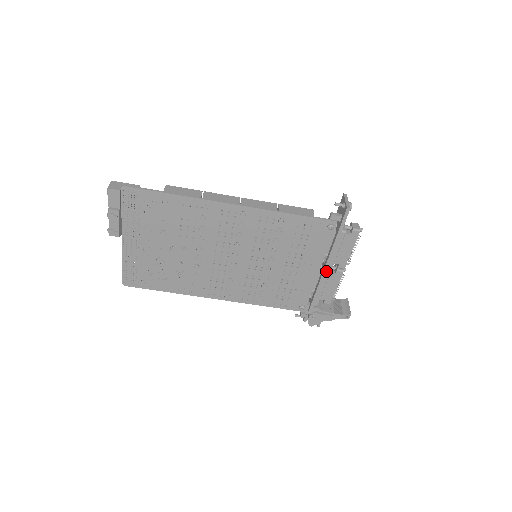
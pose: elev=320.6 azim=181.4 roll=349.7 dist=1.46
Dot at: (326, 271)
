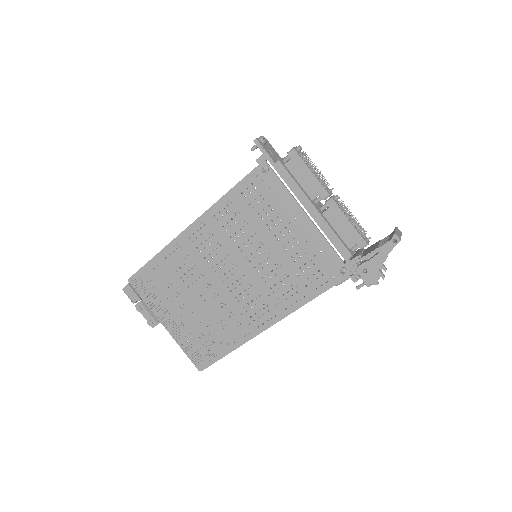
Dot at: (311, 211)
